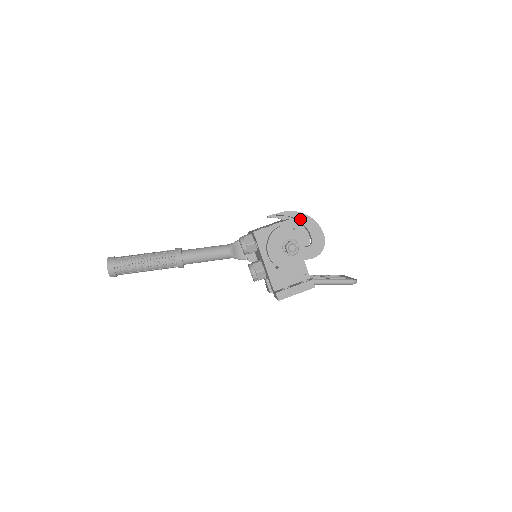
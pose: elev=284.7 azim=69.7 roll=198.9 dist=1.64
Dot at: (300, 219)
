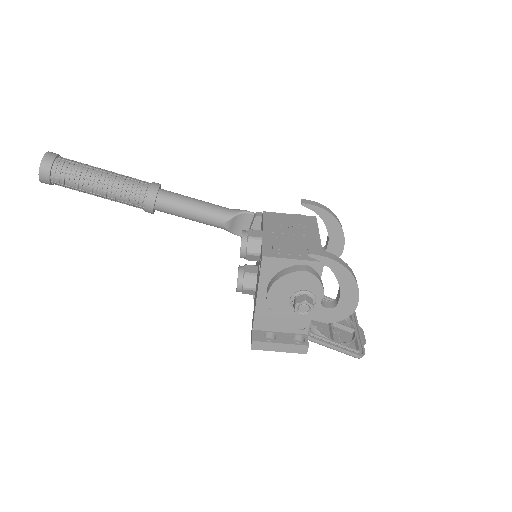
Dot at: (338, 274)
